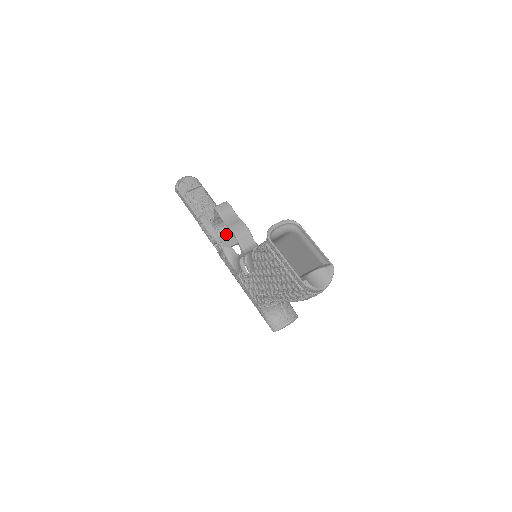
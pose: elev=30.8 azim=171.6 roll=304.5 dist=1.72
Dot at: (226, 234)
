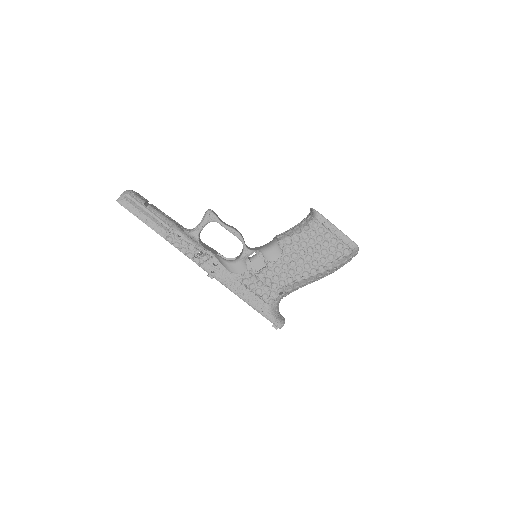
Dot at: (204, 245)
